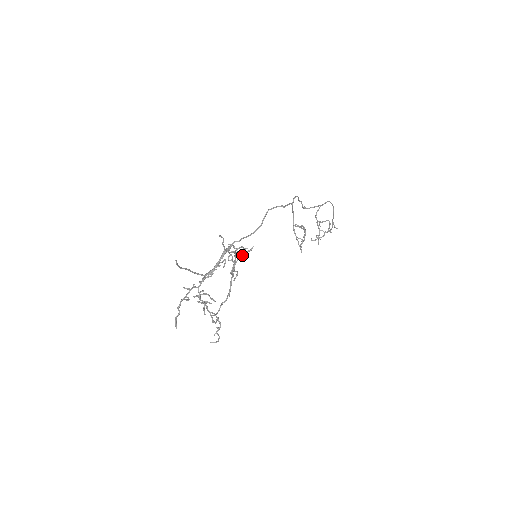
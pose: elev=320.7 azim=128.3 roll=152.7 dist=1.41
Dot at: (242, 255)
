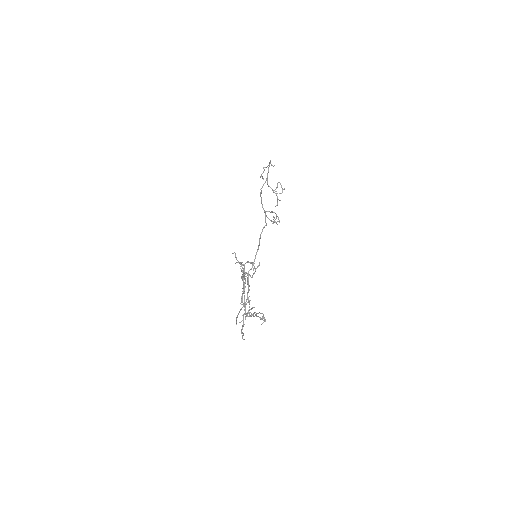
Dot at: (255, 271)
